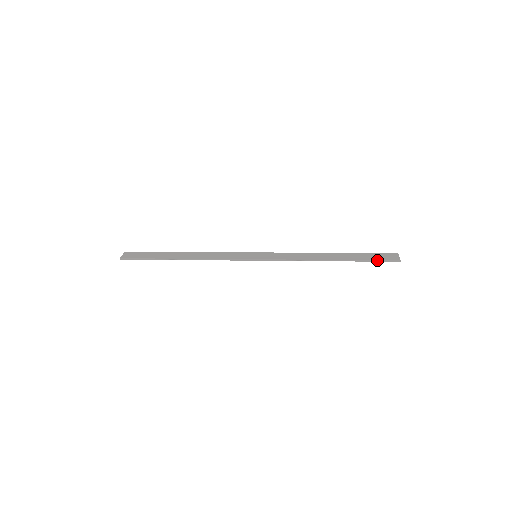
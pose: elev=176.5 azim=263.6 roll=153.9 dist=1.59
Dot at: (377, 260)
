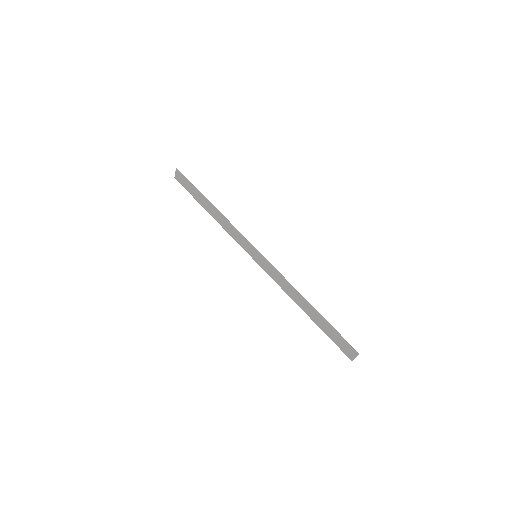
Dot at: occluded
